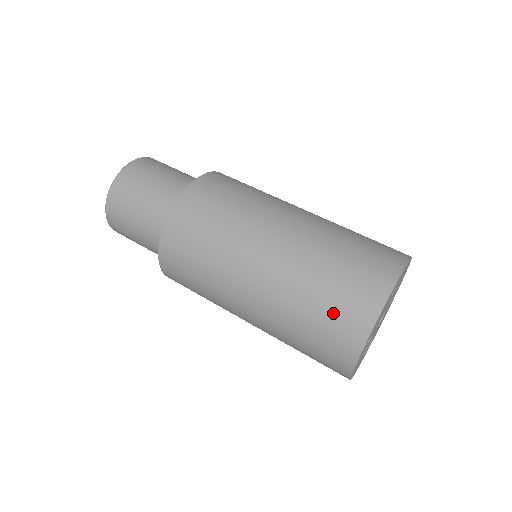
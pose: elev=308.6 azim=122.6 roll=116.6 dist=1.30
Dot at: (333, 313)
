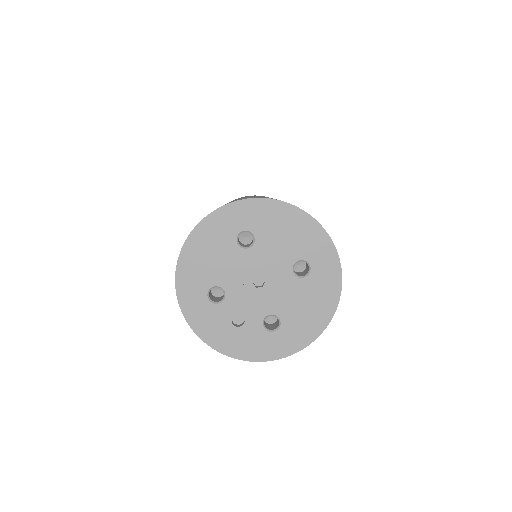
Dot at: occluded
